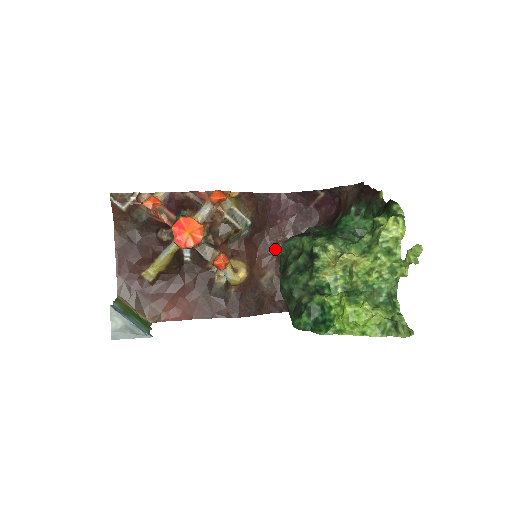
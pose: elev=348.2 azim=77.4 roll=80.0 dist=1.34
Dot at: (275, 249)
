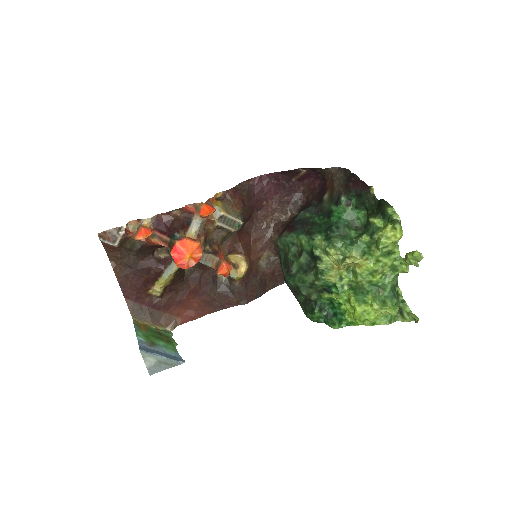
Dot at: (267, 230)
